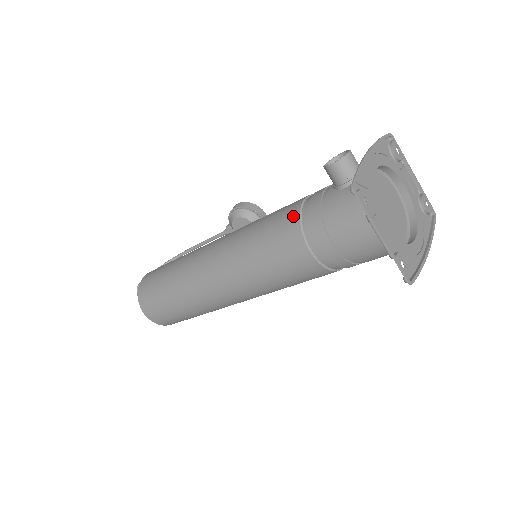
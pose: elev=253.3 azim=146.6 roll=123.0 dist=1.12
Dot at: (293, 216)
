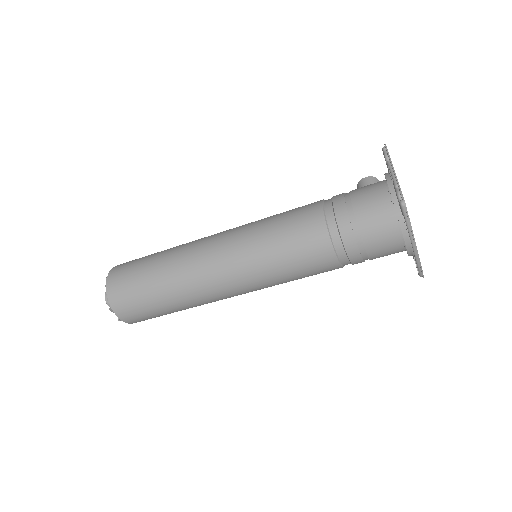
Dot at: occluded
